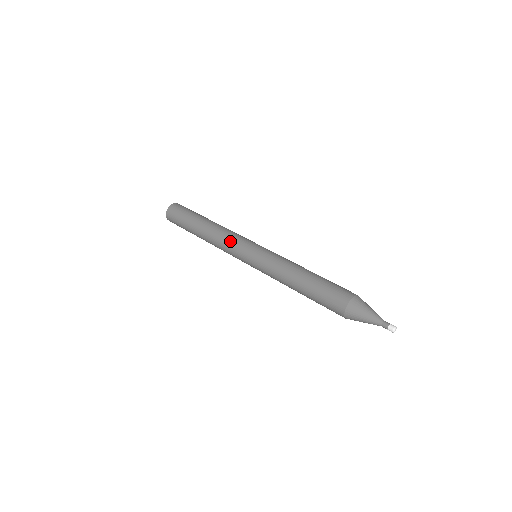
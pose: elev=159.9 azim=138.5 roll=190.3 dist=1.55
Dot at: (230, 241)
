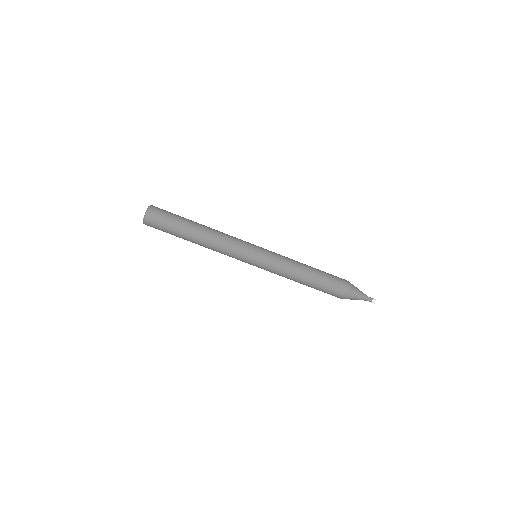
Dot at: (235, 244)
